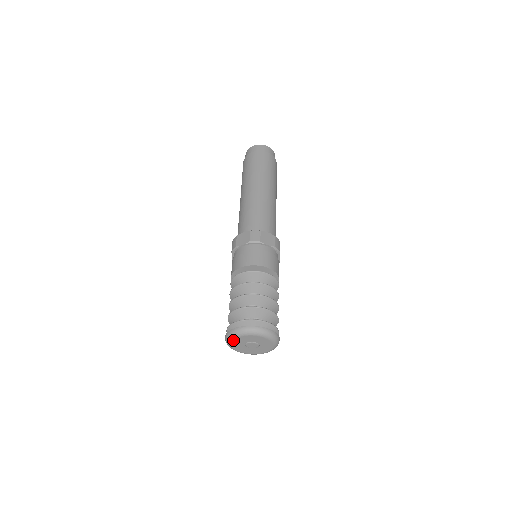
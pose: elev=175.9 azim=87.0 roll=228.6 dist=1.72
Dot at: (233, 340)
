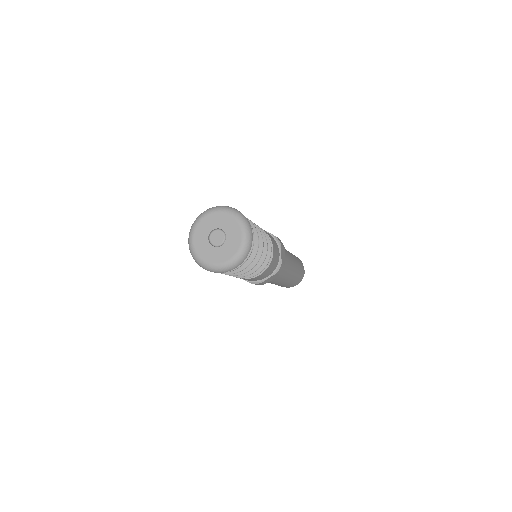
Dot at: (196, 227)
